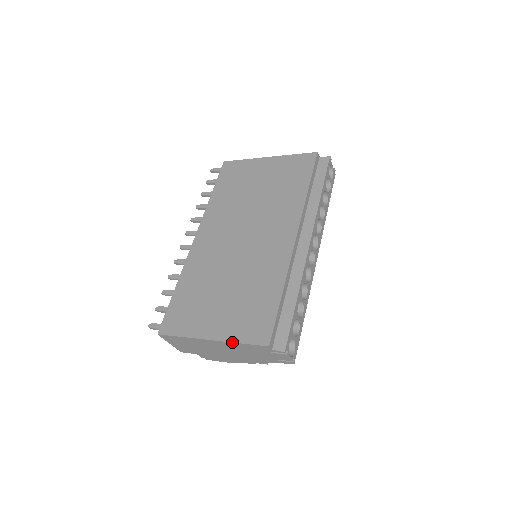
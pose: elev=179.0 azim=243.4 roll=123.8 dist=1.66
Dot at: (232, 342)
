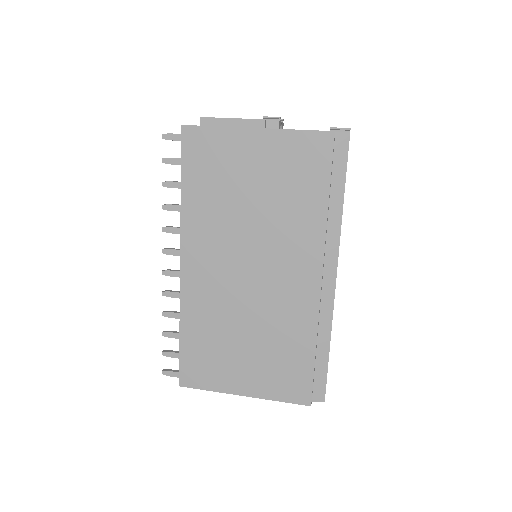
Dot at: occluded
